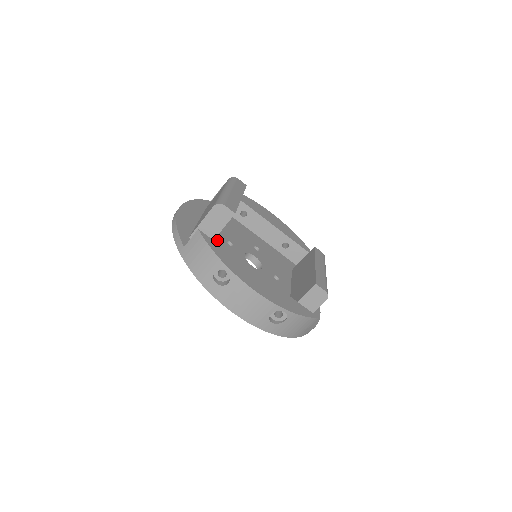
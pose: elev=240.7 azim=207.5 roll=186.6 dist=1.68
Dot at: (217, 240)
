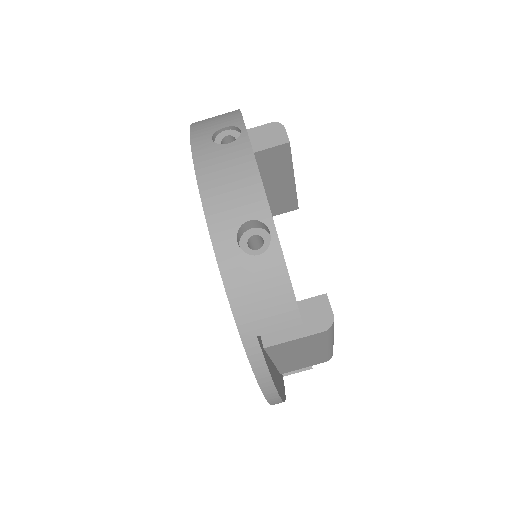
Dot at: occluded
